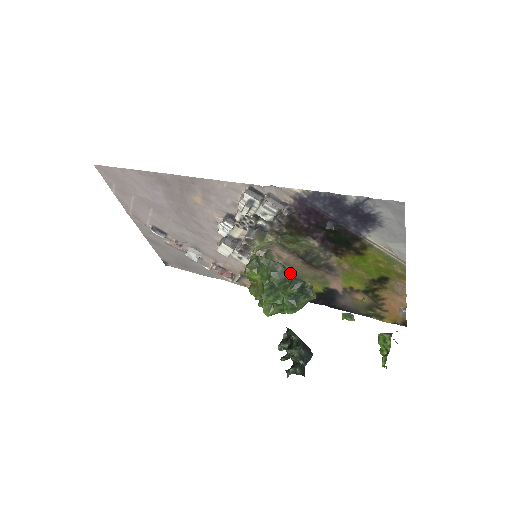
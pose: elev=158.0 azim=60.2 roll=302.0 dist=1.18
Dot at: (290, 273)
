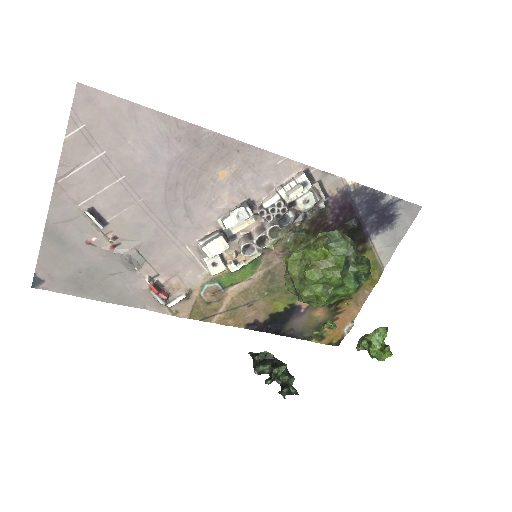
Dot at: occluded
